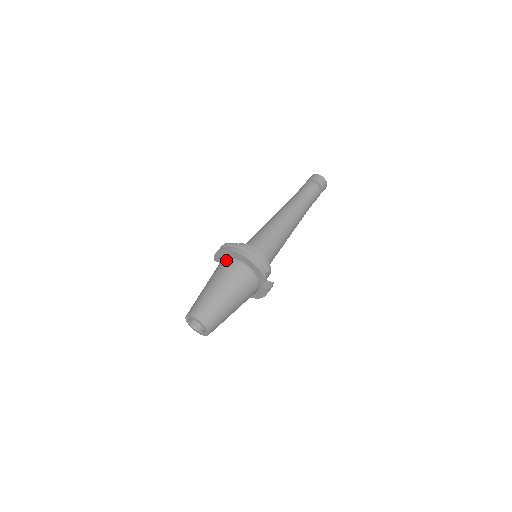
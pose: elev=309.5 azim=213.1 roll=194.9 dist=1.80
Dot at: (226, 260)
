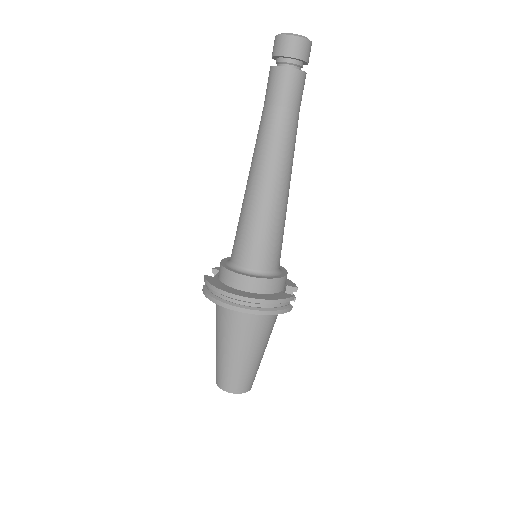
Dot at: (230, 310)
